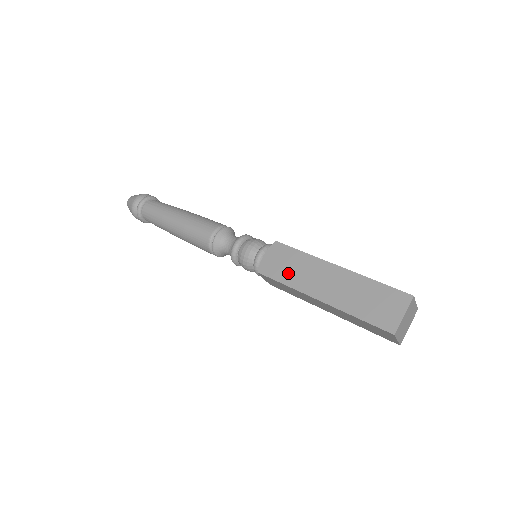
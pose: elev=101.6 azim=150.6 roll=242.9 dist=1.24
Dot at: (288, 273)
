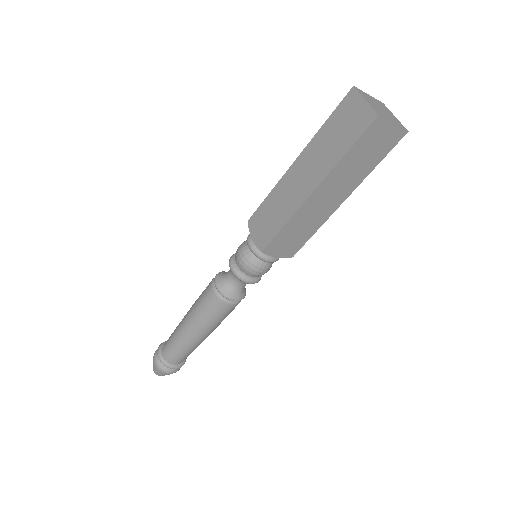
Dot at: (276, 218)
